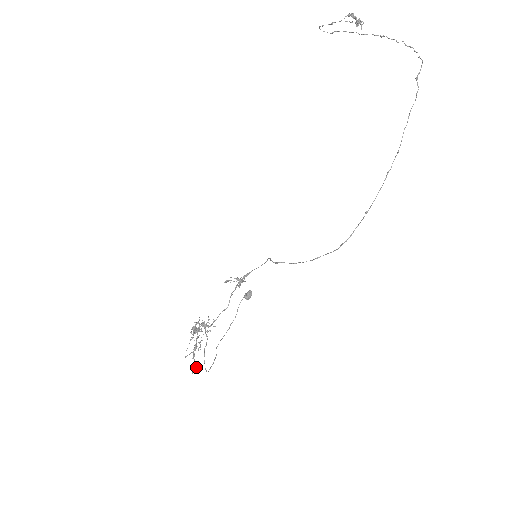
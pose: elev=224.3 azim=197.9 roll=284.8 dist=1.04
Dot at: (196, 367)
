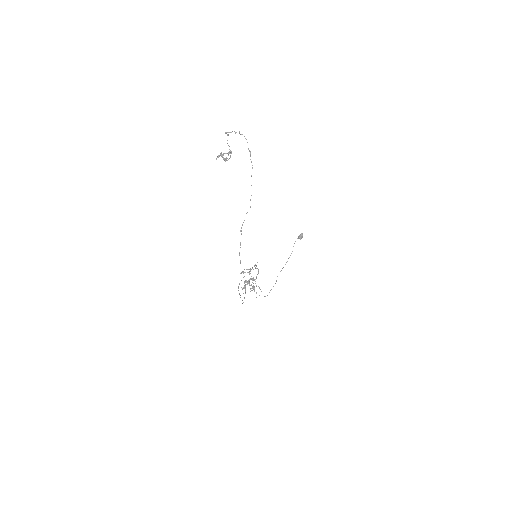
Dot at: occluded
